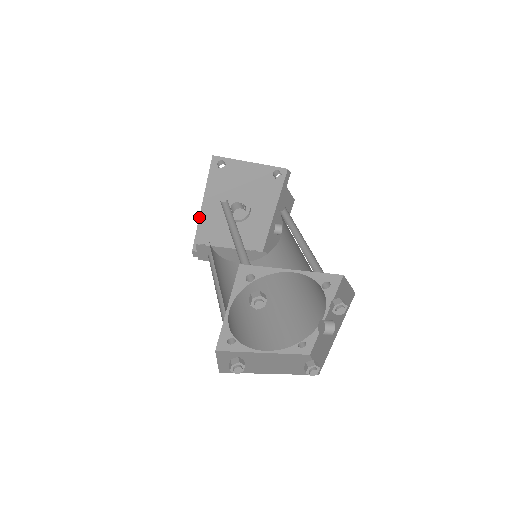
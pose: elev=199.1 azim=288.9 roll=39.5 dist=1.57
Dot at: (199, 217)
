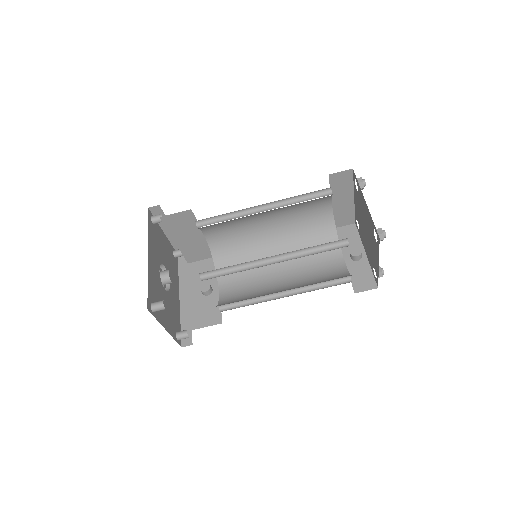
Dot at: occluded
